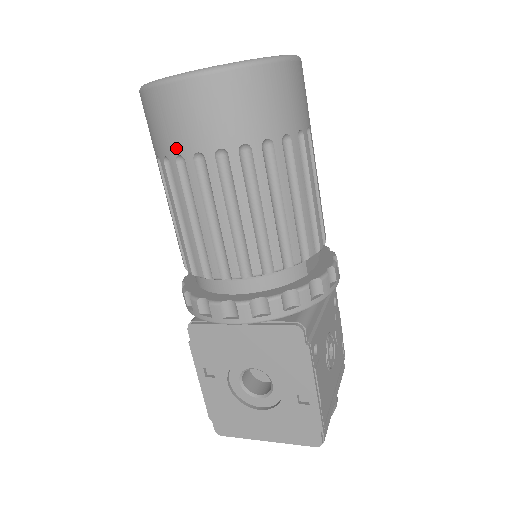
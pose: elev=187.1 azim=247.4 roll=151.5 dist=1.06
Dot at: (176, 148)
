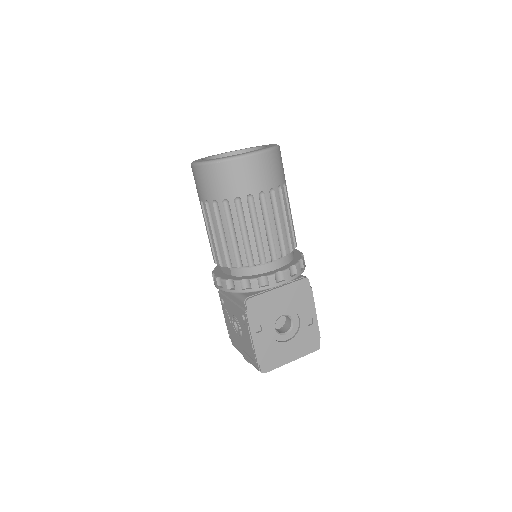
Dot at: (248, 191)
